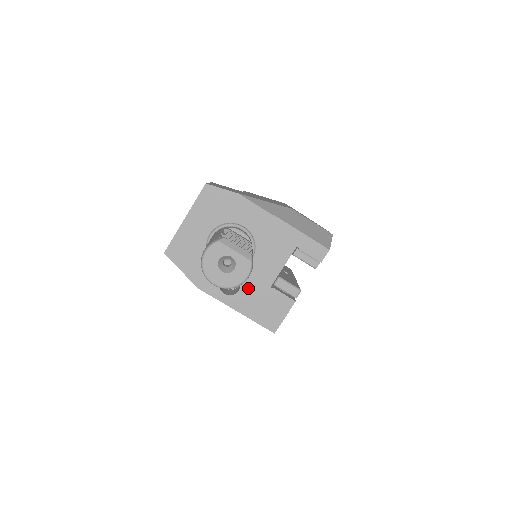
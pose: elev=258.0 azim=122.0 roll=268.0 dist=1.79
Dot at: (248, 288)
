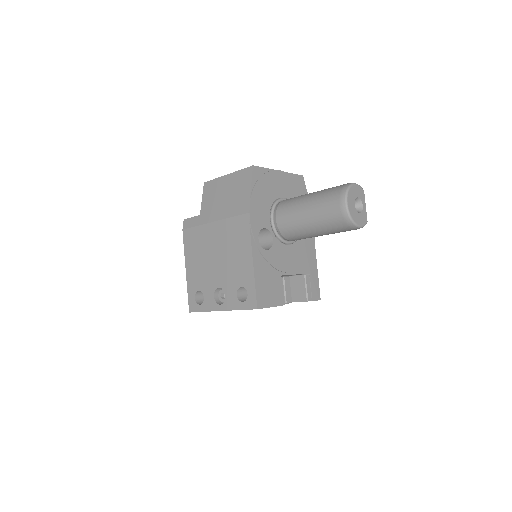
Dot at: (272, 257)
